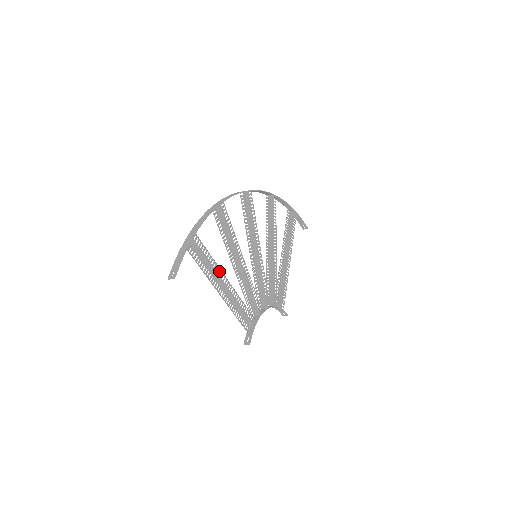
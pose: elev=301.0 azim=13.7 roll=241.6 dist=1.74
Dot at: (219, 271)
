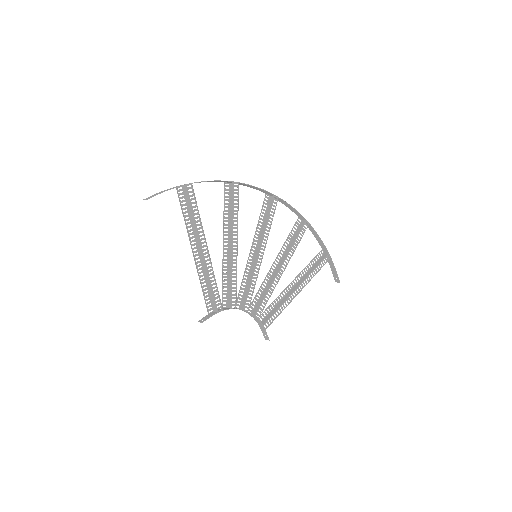
Dot at: (201, 232)
